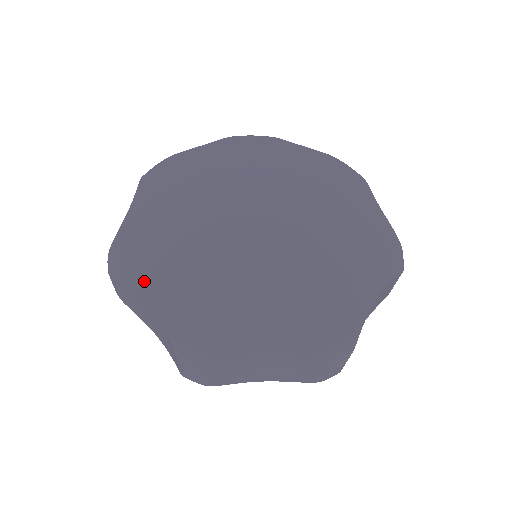
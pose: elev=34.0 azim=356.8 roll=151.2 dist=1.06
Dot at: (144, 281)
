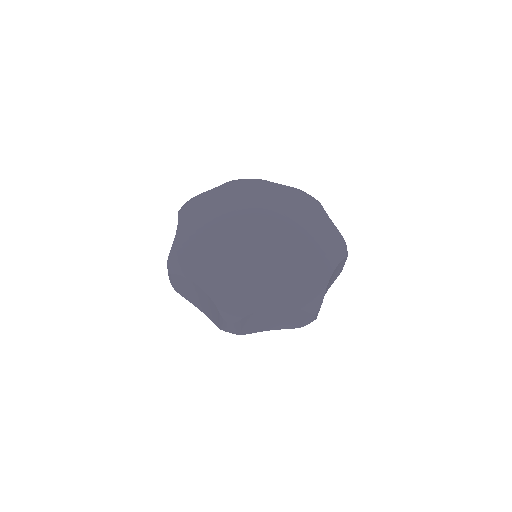
Dot at: (195, 274)
